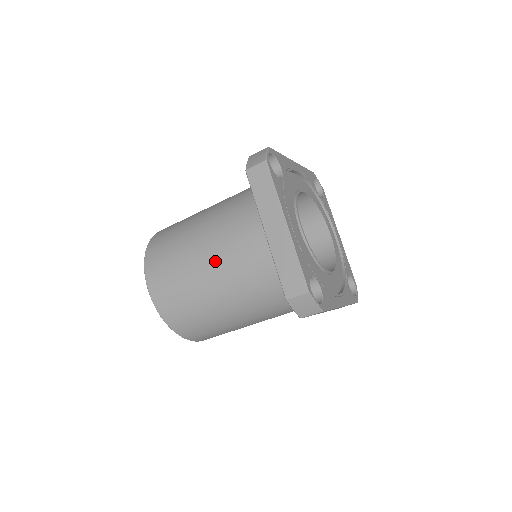
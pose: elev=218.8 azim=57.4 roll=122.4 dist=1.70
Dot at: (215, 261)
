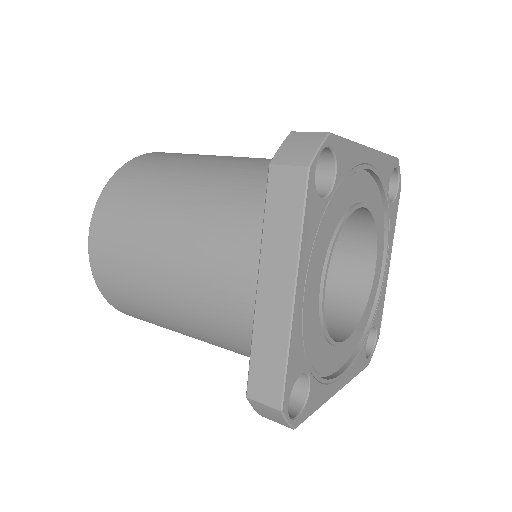
Dot at: (179, 268)
